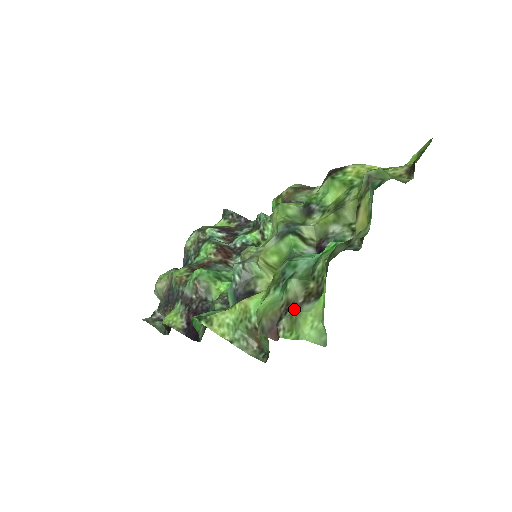
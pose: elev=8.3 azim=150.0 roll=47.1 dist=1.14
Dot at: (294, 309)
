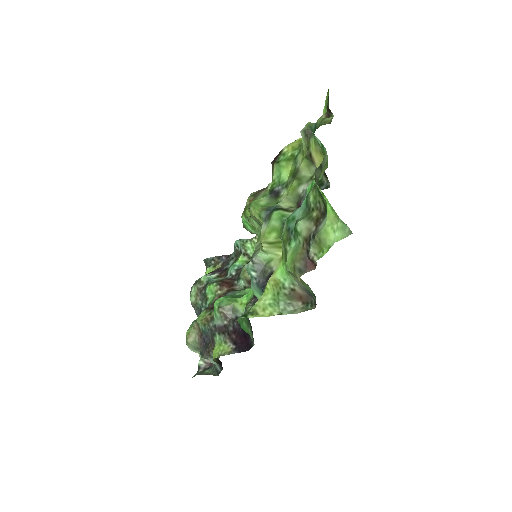
Dot at: (313, 236)
